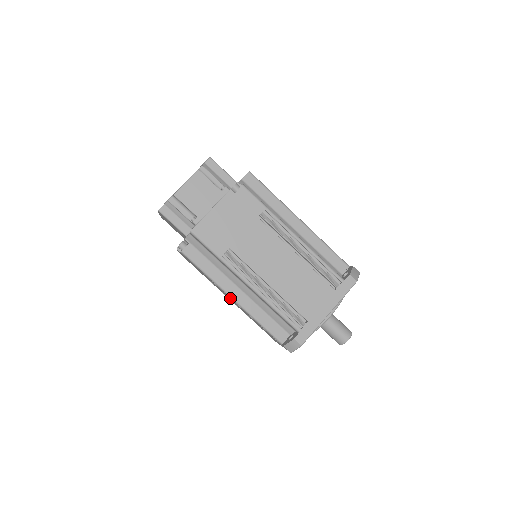
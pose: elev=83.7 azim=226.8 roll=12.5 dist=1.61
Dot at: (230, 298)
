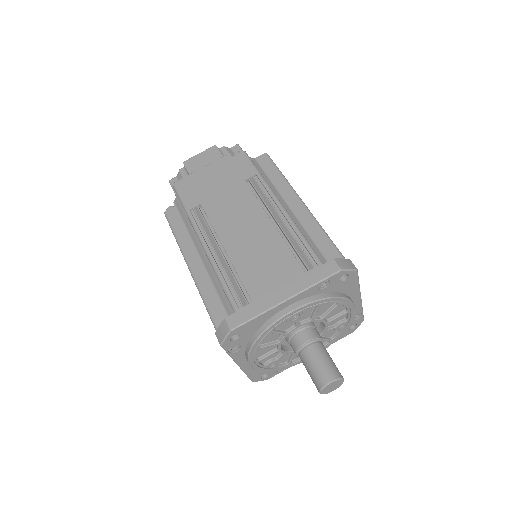
Dot at: occluded
